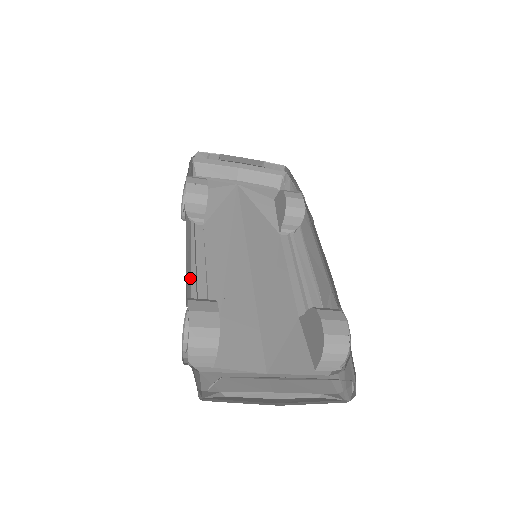
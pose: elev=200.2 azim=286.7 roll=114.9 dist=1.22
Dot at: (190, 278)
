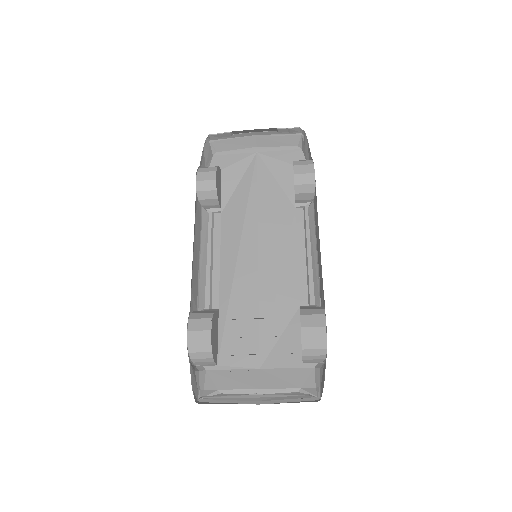
Dot at: (205, 279)
